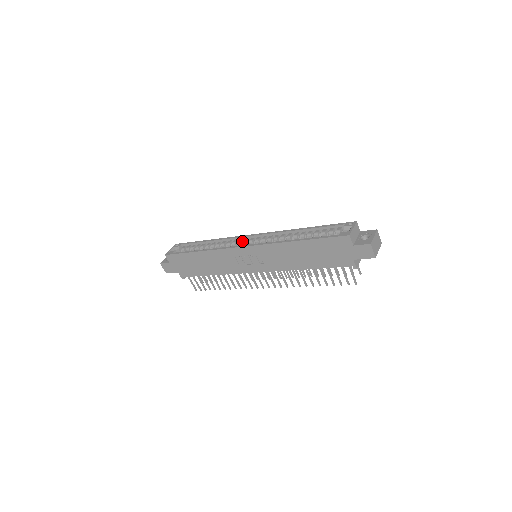
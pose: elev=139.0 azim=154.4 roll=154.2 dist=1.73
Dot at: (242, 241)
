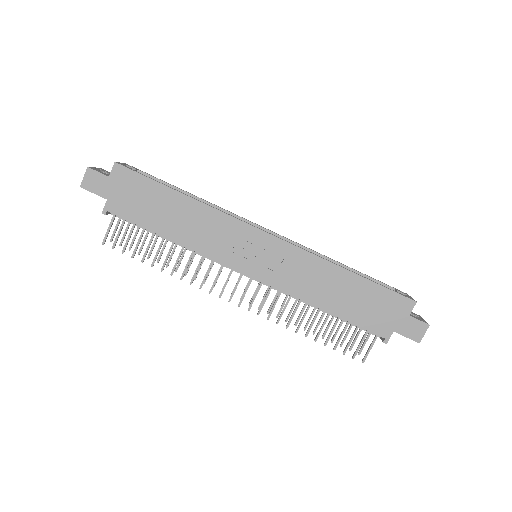
Dot at: occluded
